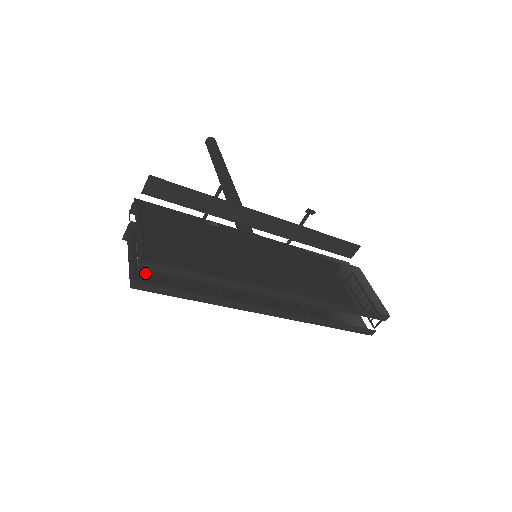
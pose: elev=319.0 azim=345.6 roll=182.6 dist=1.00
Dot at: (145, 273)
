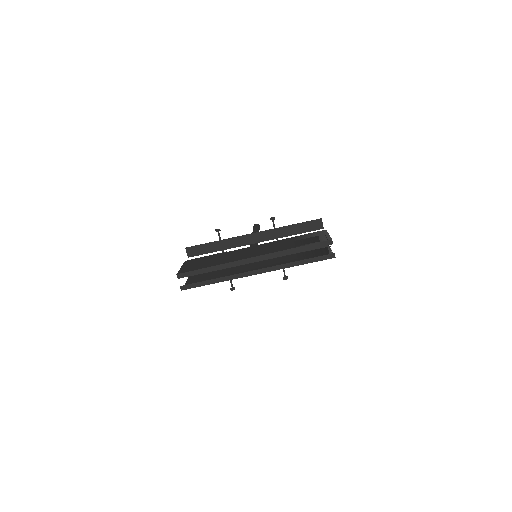
Dot at: occluded
